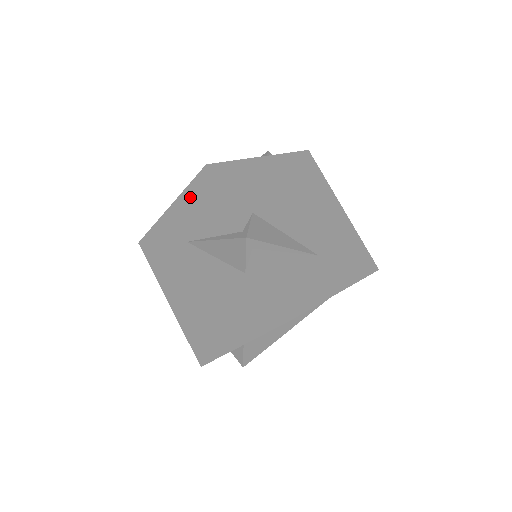
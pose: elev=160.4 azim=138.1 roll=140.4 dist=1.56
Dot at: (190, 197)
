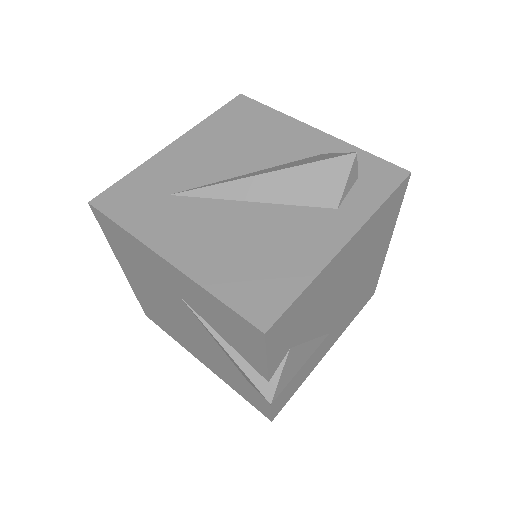
Dot at: (213, 303)
